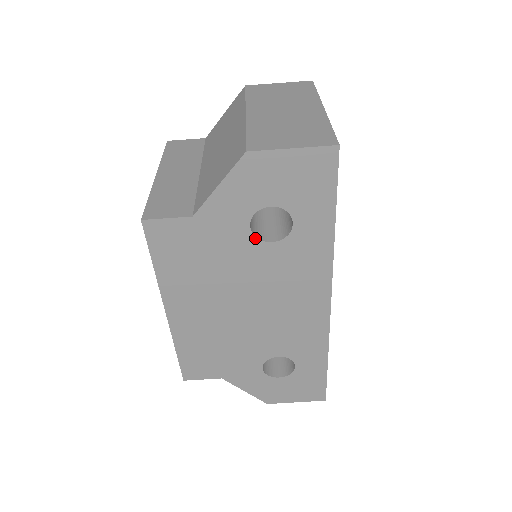
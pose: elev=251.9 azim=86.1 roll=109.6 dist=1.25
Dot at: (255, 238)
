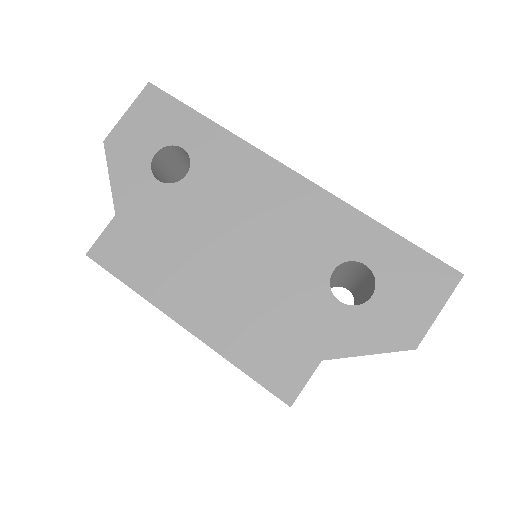
Dot at: (172, 185)
